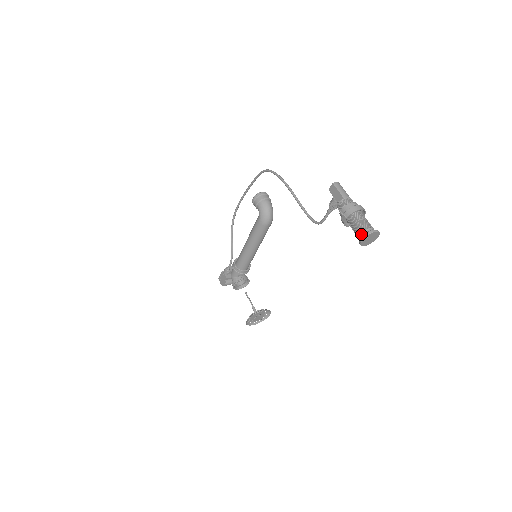
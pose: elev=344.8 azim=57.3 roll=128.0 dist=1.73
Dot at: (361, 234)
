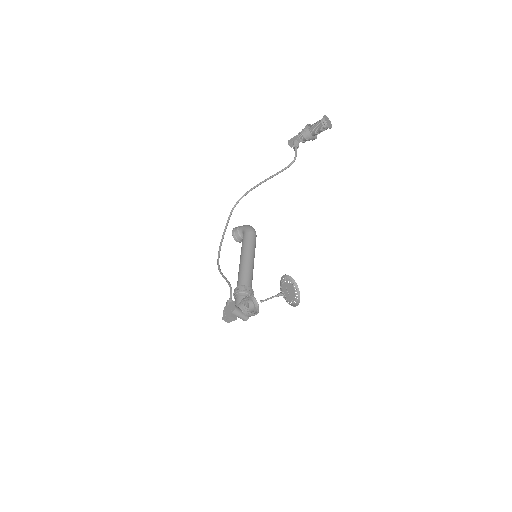
Dot at: (321, 119)
